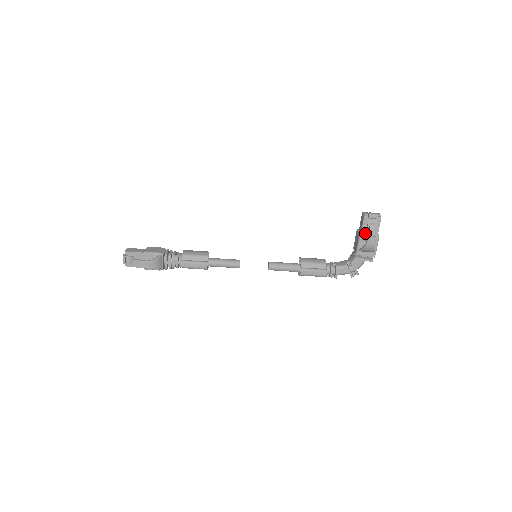
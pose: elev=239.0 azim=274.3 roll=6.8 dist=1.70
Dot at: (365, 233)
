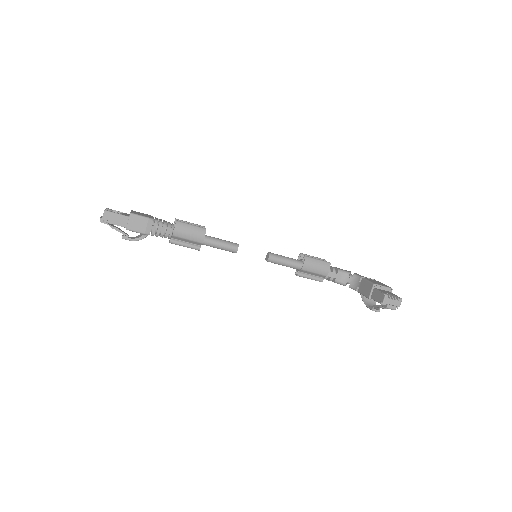
Dot at: occluded
